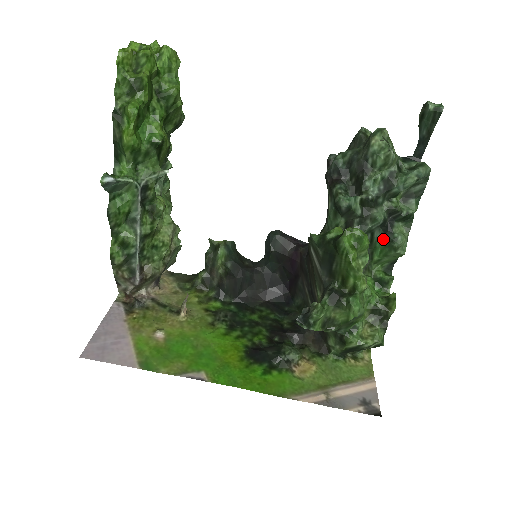
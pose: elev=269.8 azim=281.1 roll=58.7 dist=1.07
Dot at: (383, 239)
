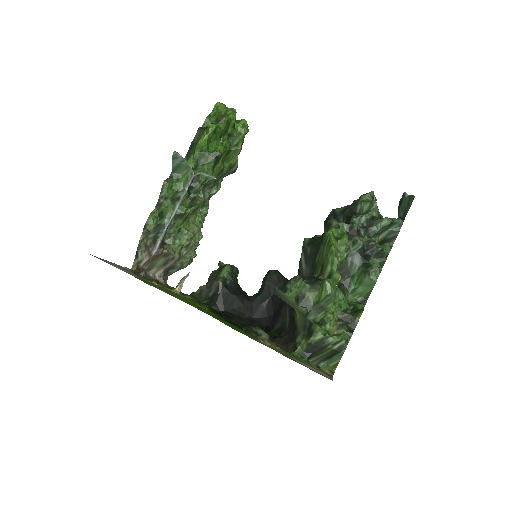
Dot at: (360, 266)
